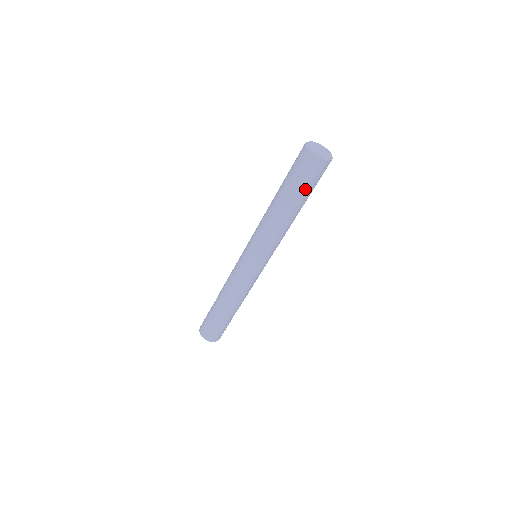
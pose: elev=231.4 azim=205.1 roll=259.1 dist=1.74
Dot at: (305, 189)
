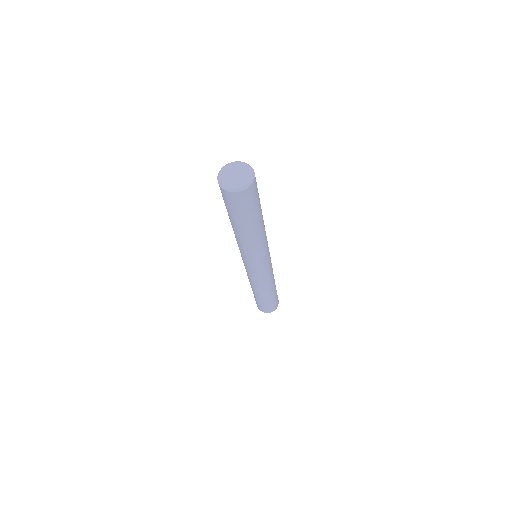
Dot at: (234, 214)
